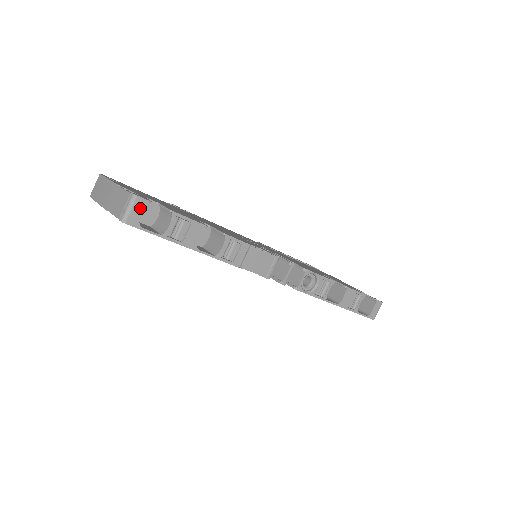
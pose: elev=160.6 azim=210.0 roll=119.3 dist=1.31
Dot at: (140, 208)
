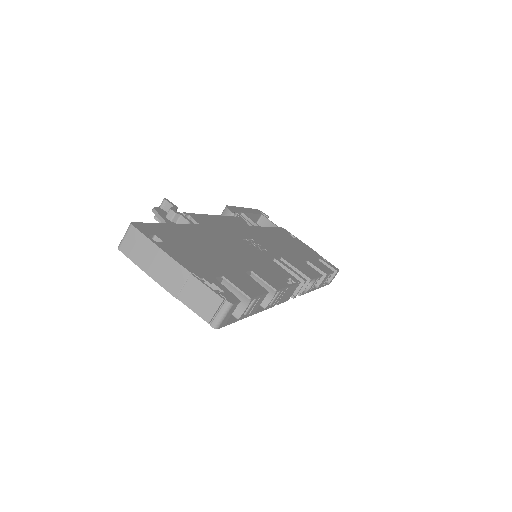
Dot at: (231, 311)
